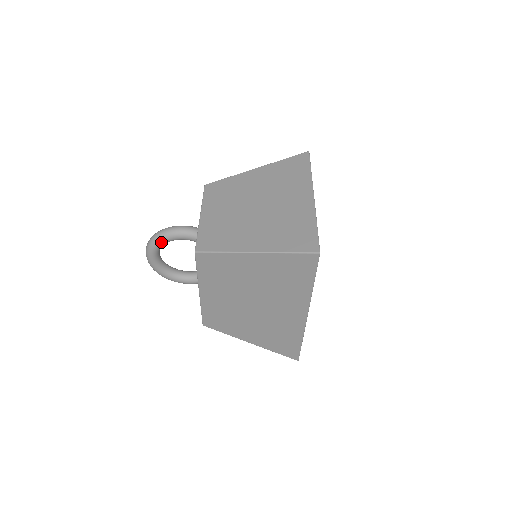
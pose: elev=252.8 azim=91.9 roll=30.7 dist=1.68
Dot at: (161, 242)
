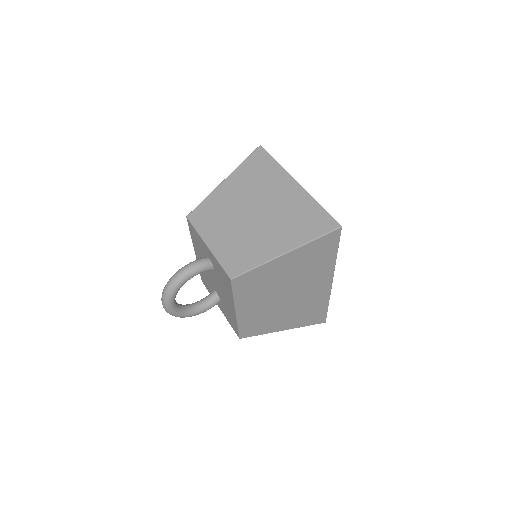
Dot at: (178, 287)
